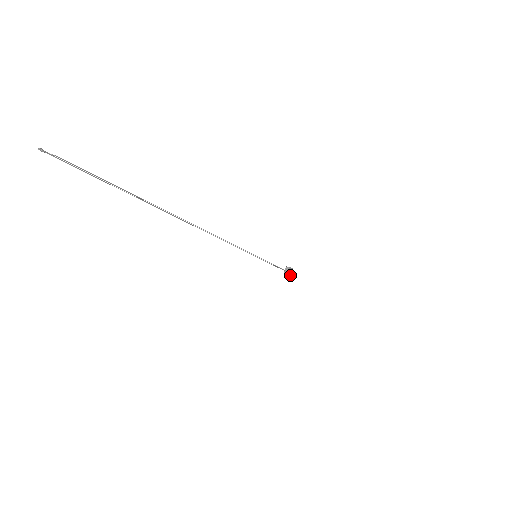
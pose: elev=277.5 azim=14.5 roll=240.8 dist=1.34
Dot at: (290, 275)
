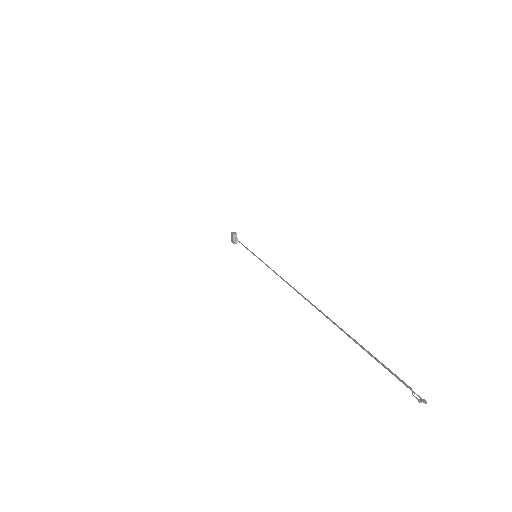
Dot at: occluded
